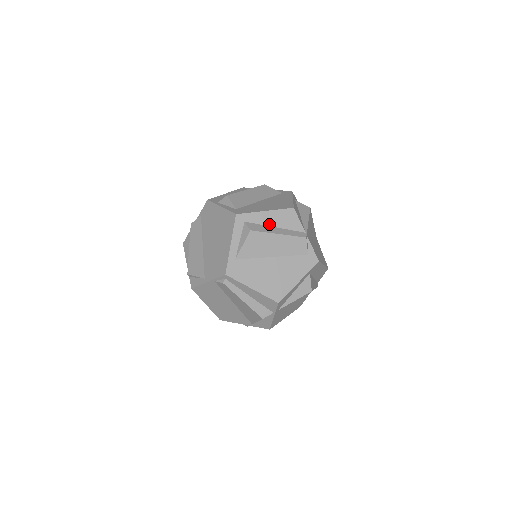
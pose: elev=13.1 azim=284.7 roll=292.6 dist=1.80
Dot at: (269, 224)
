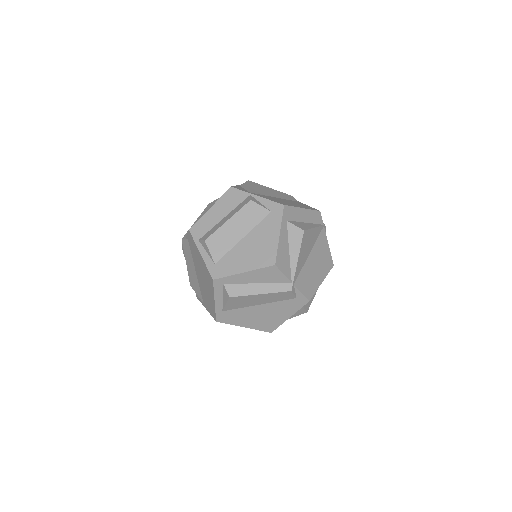
Dot at: (250, 282)
